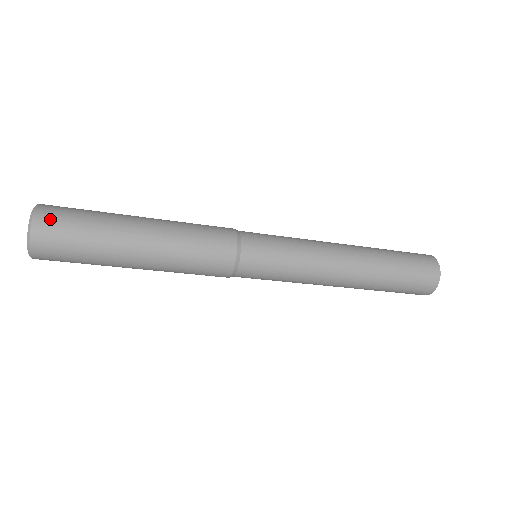
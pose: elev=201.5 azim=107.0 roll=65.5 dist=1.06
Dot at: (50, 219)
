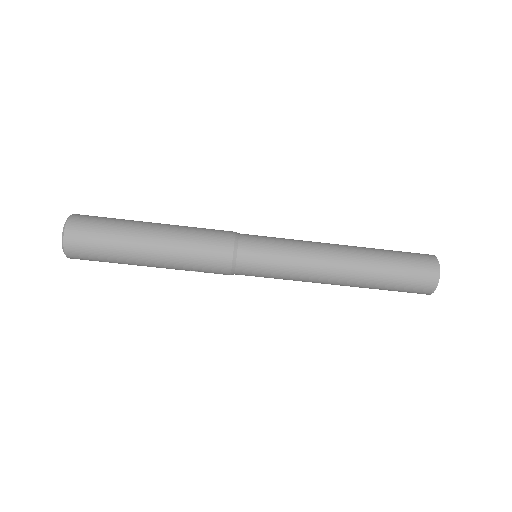
Dot at: (86, 215)
